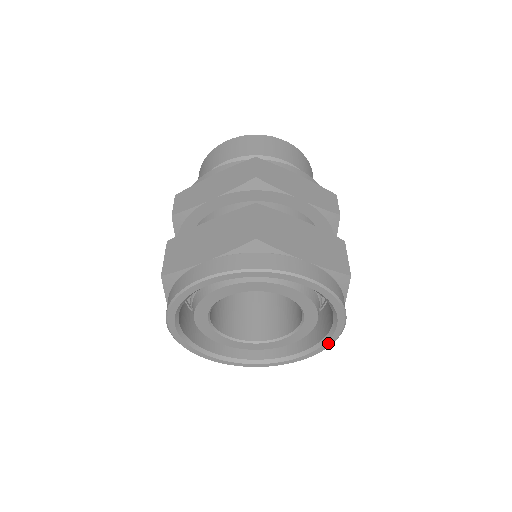
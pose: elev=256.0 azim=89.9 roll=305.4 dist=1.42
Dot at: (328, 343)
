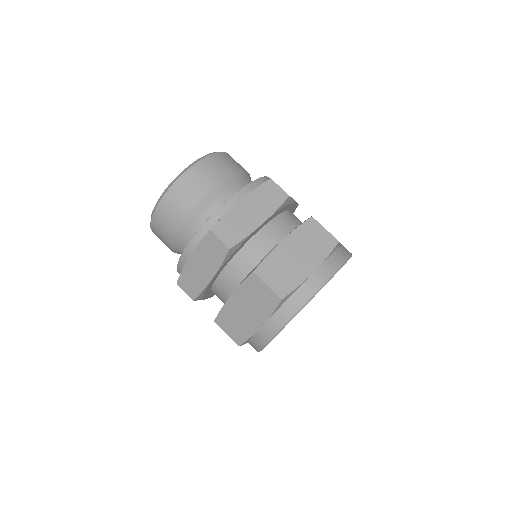
Dot at: occluded
